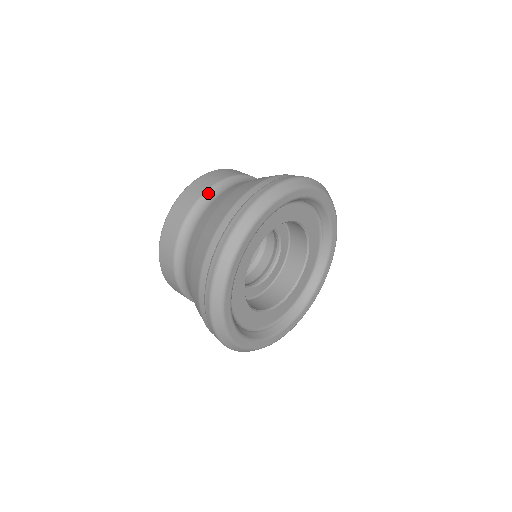
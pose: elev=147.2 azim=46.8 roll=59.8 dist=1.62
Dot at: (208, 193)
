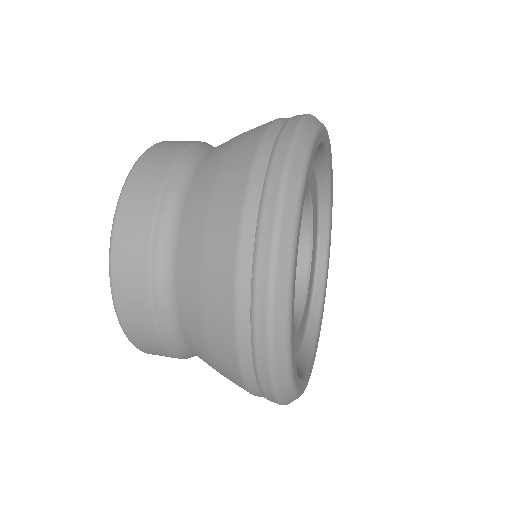
Dot at: (172, 176)
